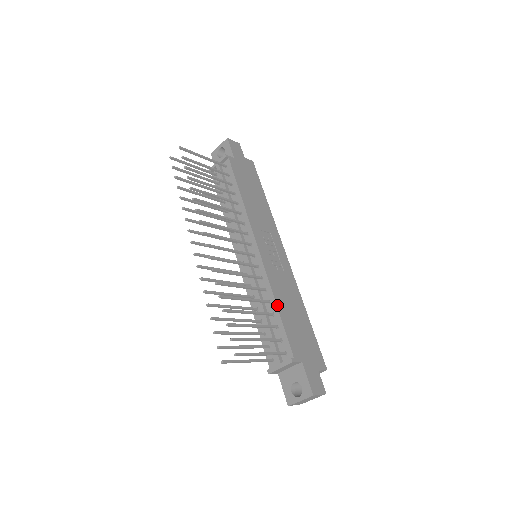
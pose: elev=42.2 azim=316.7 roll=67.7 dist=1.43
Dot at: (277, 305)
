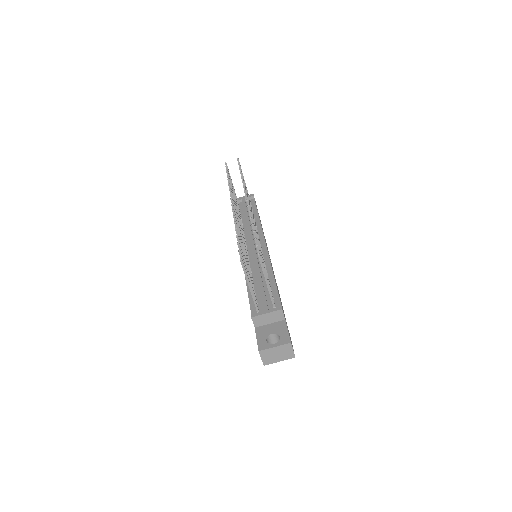
Dot at: (274, 277)
